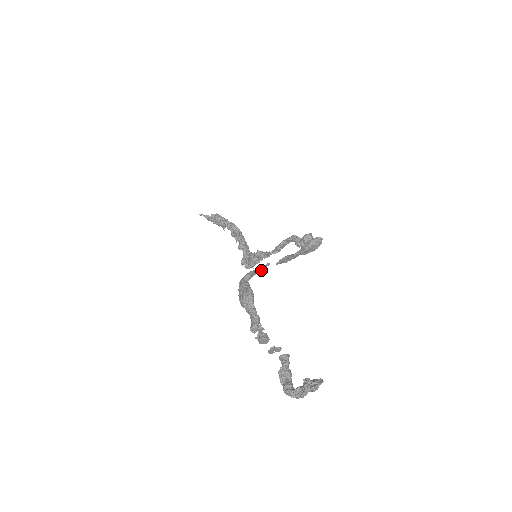
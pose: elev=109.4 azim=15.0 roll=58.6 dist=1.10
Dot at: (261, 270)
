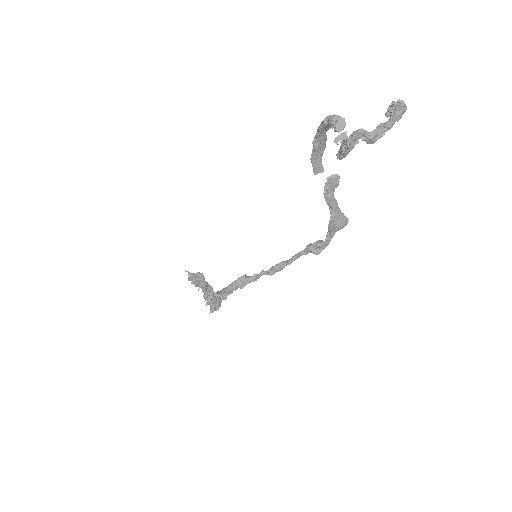
Dot at: (317, 168)
